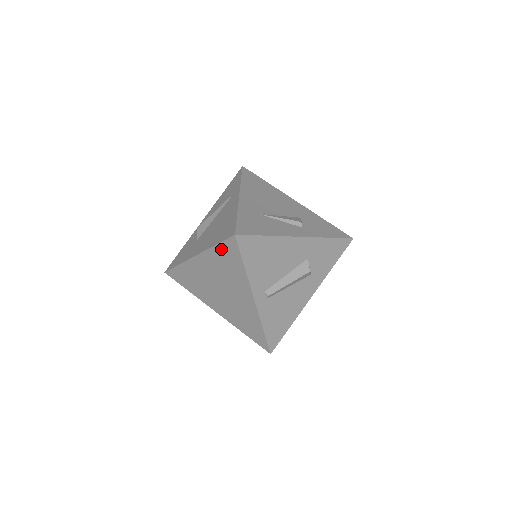
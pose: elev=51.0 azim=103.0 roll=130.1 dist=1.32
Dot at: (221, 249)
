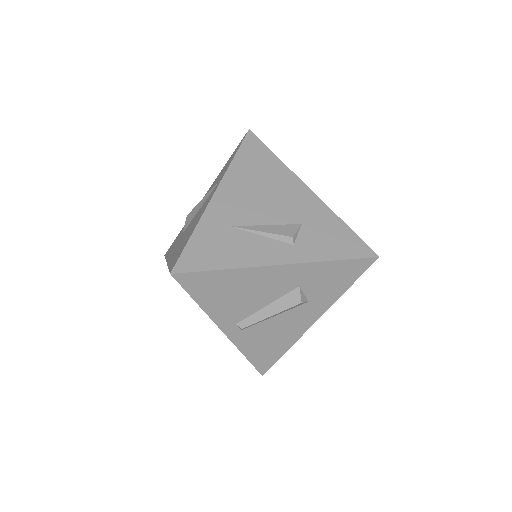
Dot at: occluded
